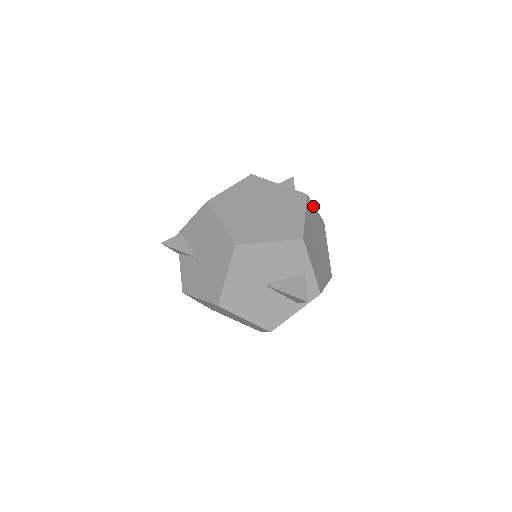
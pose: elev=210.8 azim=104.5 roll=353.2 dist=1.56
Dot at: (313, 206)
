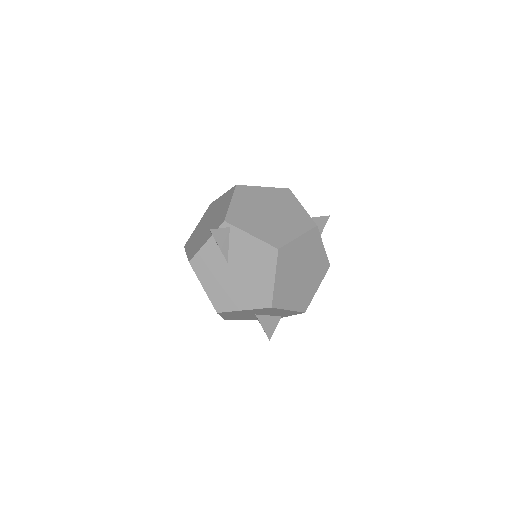
Dot at: occluded
